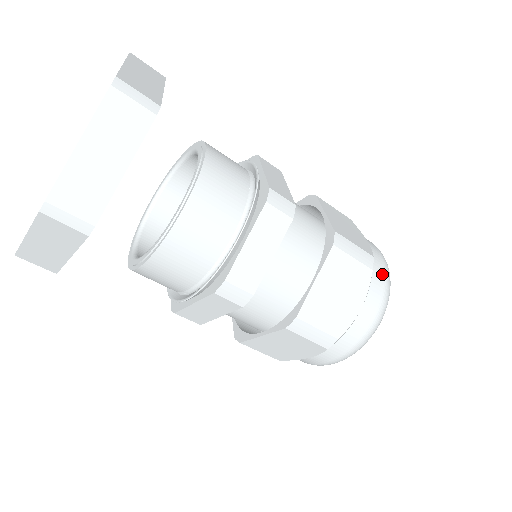
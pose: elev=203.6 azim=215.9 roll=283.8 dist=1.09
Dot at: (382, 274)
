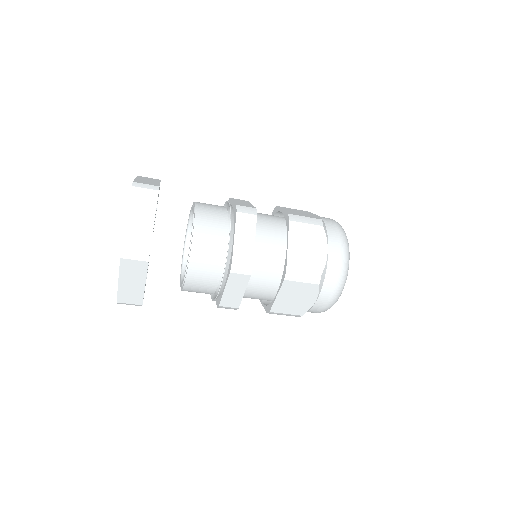
Dot at: (334, 228)
